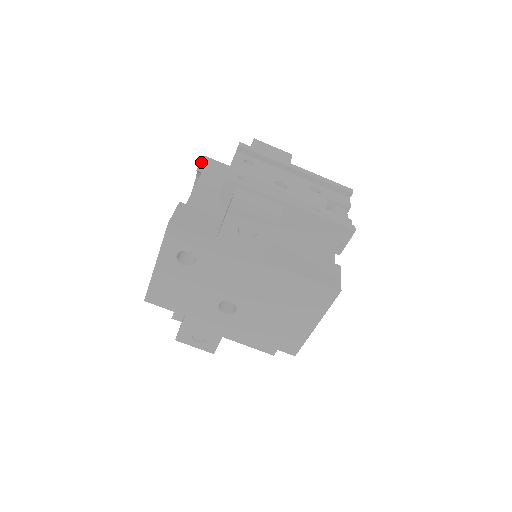
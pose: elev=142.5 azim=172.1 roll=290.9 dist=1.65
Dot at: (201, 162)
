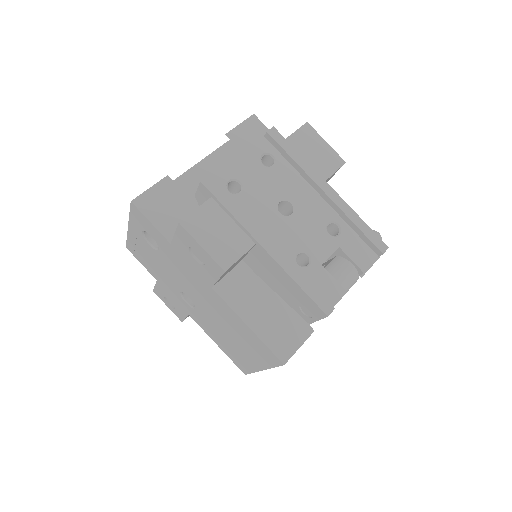
Dot at: (241, 123)
